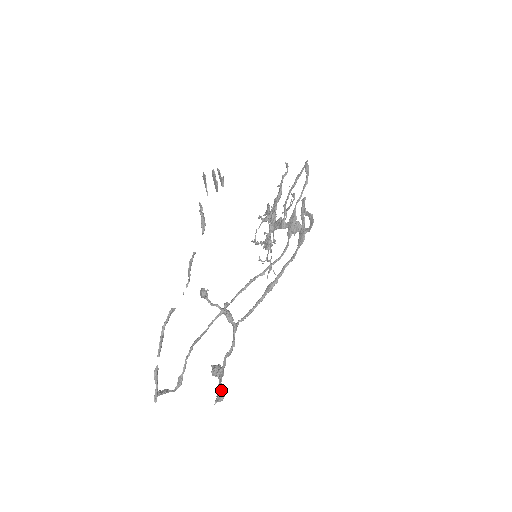
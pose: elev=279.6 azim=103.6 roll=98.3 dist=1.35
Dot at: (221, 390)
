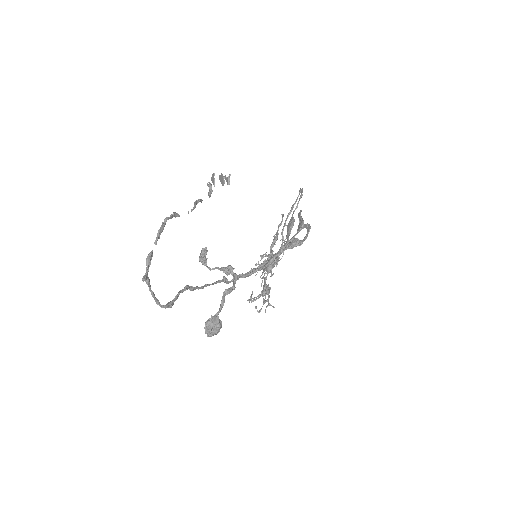
Dot at: occluded
